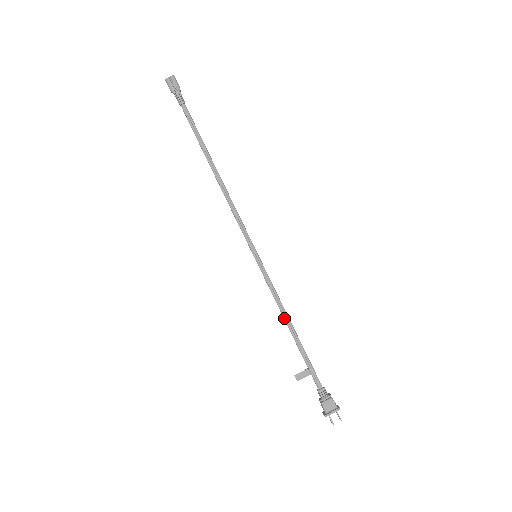
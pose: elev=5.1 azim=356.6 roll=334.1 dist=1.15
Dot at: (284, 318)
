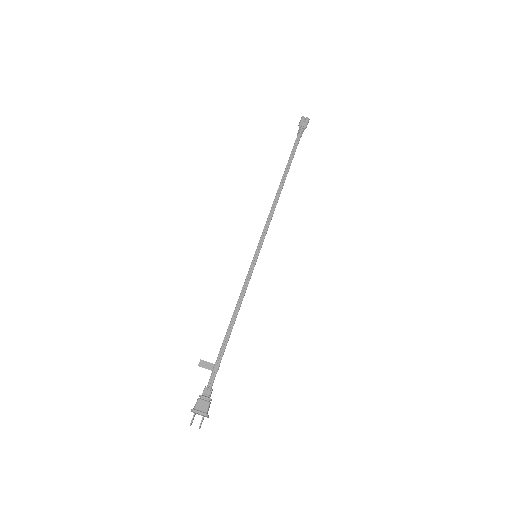
Dot at: (234, 312)
